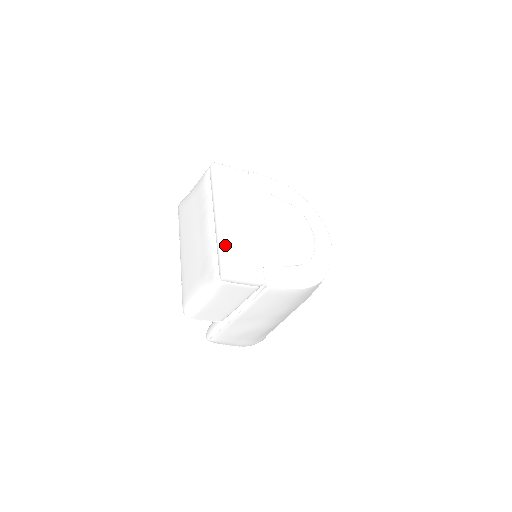
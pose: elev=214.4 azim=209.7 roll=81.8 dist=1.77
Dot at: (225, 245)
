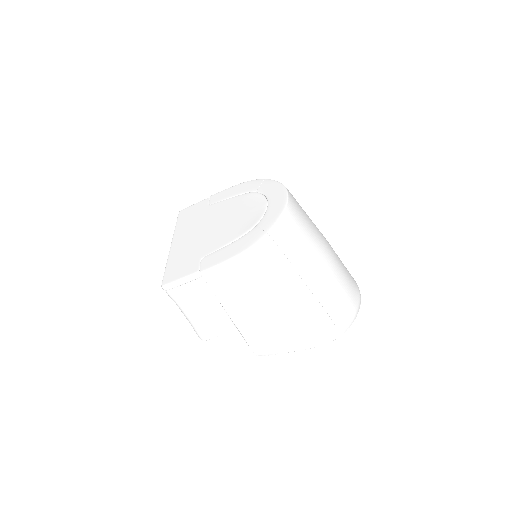
Dot at: (170, 263)
